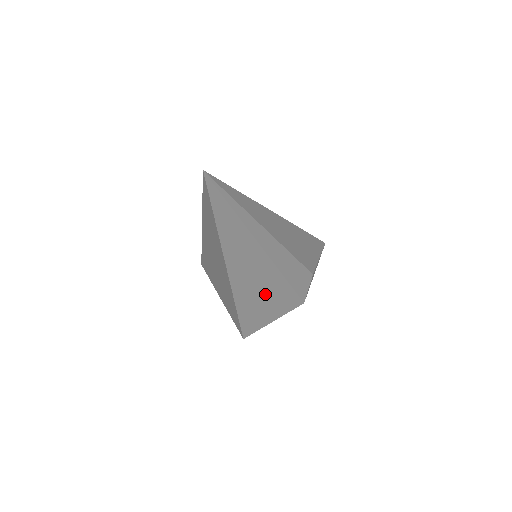
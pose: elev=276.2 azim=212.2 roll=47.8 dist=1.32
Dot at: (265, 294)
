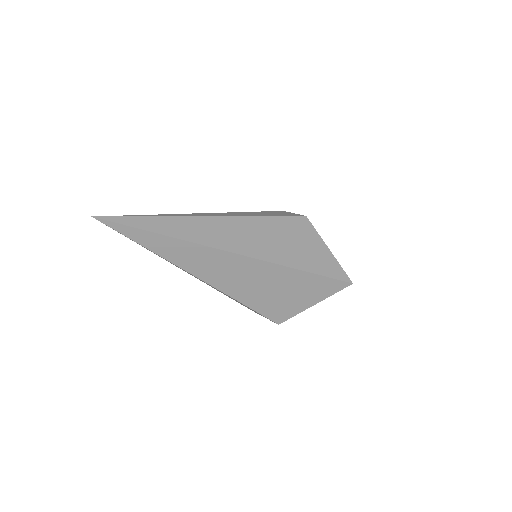
Dot at: (273, 238)
